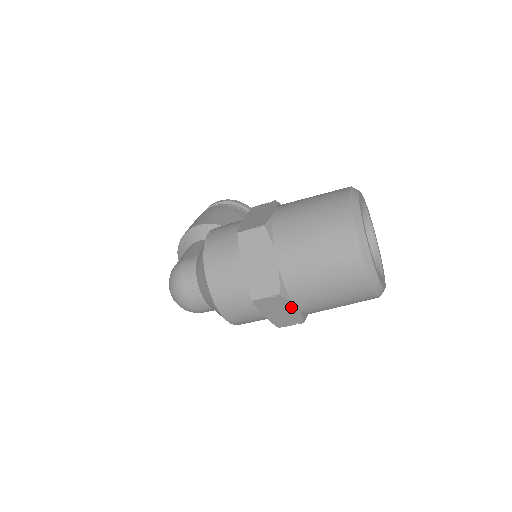
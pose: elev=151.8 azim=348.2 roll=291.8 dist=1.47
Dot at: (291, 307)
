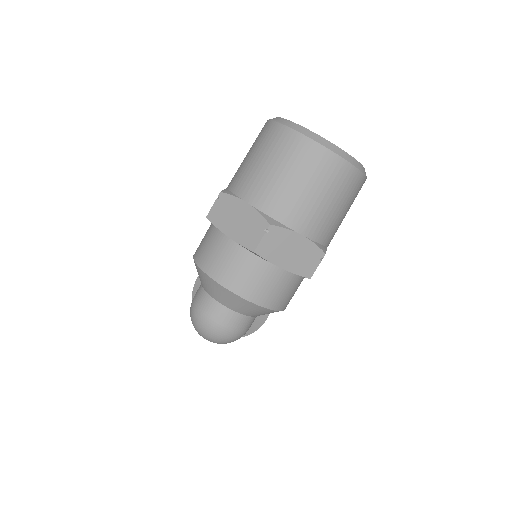
Dot at: (295, 237)
